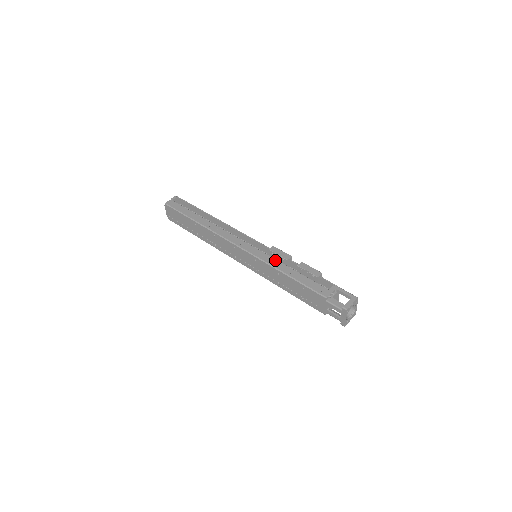
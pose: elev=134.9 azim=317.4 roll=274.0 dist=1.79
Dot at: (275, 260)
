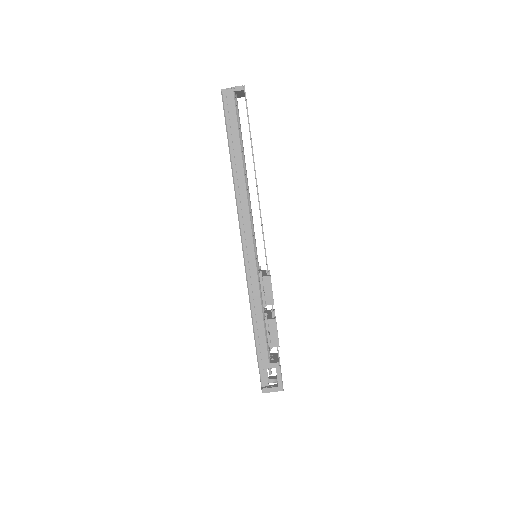
Dot at: (258, 291)
